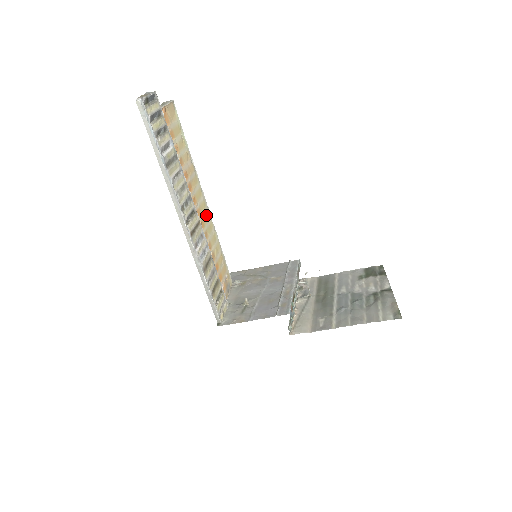
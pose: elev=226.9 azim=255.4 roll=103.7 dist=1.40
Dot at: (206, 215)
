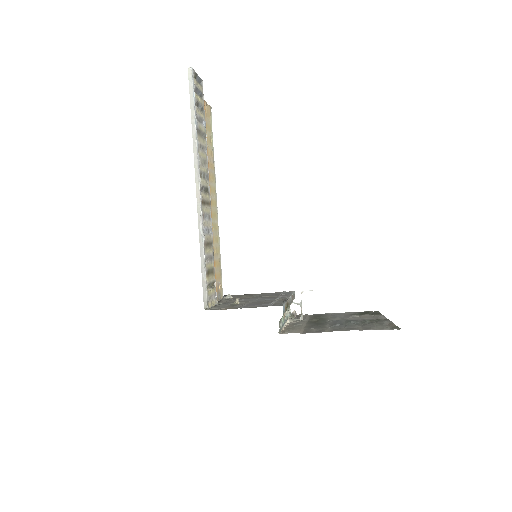
Dot at: (215, 213)
